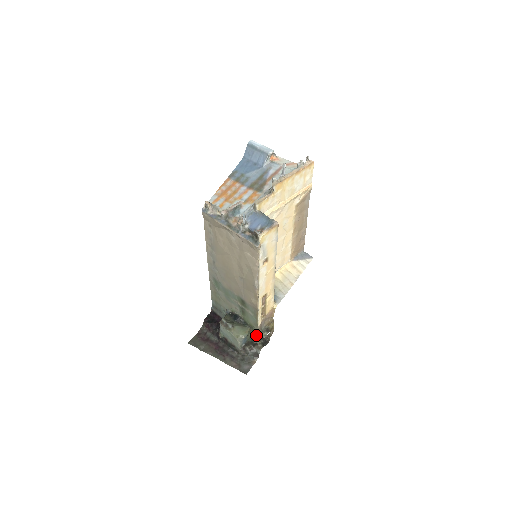
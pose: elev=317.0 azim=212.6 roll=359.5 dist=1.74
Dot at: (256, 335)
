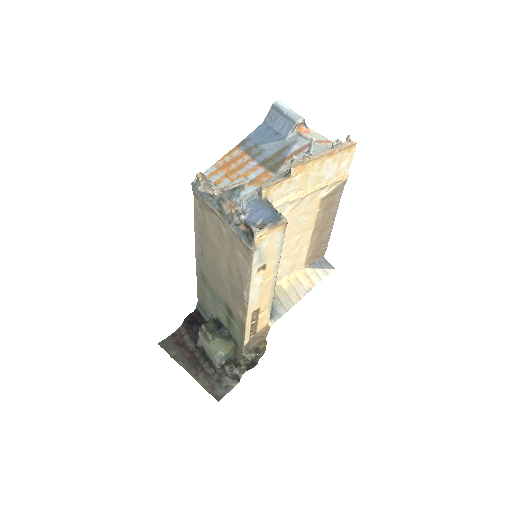
Dot at: (241, 354)
